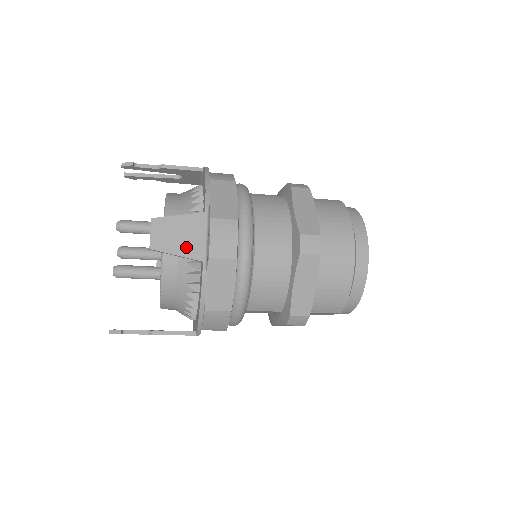
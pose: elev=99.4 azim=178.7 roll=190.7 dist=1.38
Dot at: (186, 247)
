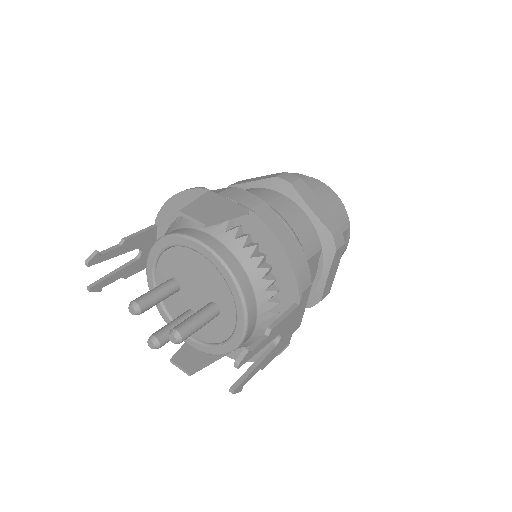
Dot at: (227, 210)
